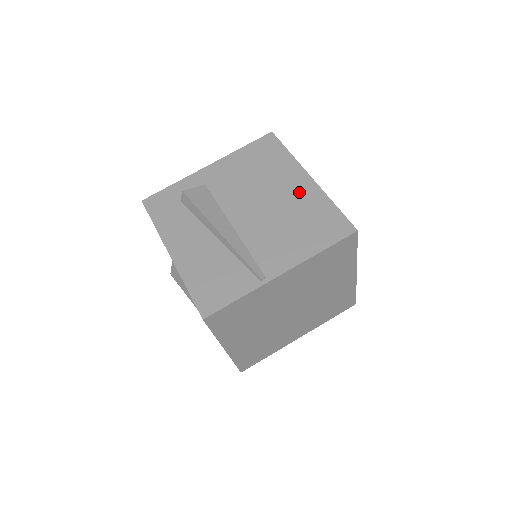
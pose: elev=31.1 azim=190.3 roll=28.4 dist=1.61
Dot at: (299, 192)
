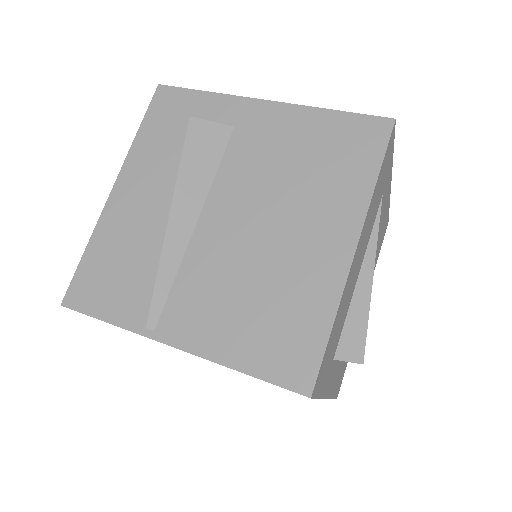
Dot at: (314, 257)
